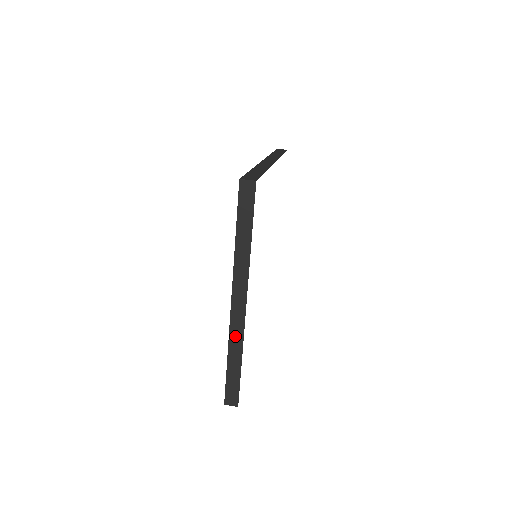
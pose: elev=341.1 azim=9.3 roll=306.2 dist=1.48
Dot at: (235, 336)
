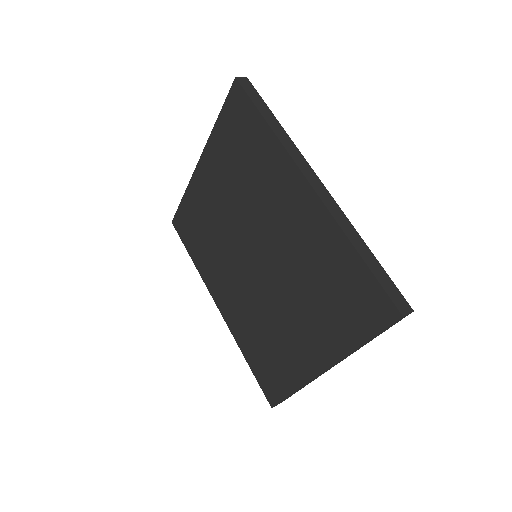
Dot at: occluded
